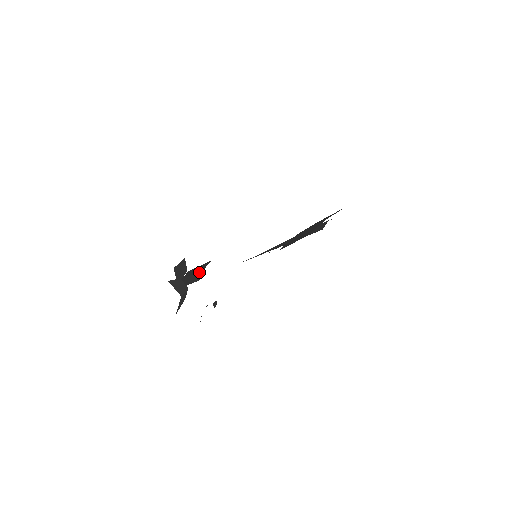
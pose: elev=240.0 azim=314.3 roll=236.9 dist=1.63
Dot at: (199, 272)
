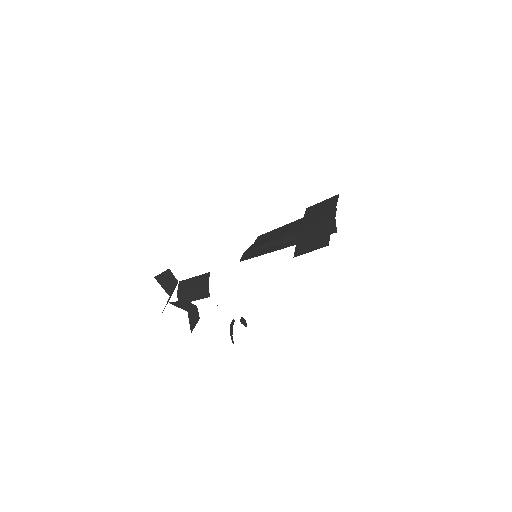
Dot at: (202, 287)
